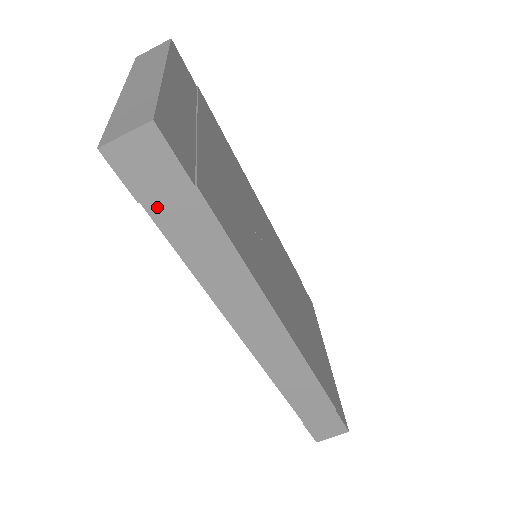
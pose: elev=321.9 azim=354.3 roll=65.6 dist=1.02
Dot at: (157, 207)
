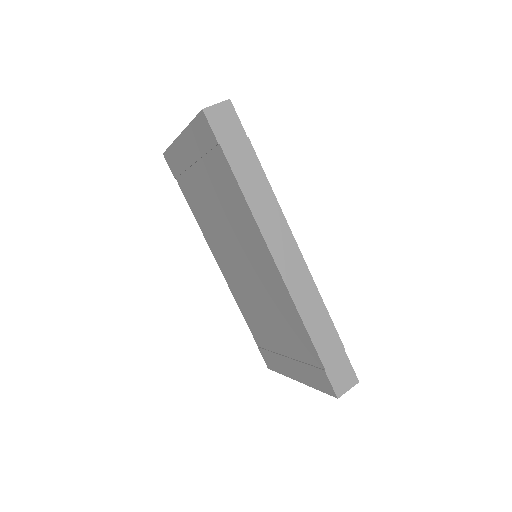
Dot at: (228, 147)
